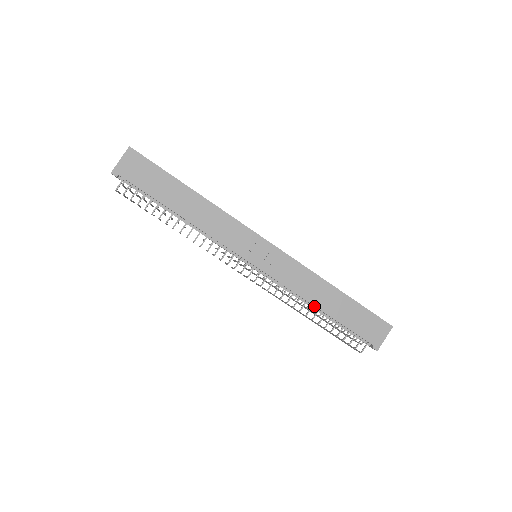
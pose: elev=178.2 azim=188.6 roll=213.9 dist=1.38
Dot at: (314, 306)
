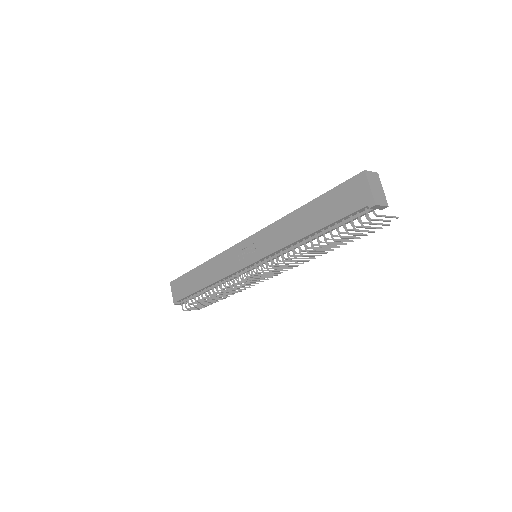
Dot at: (305, 239)
